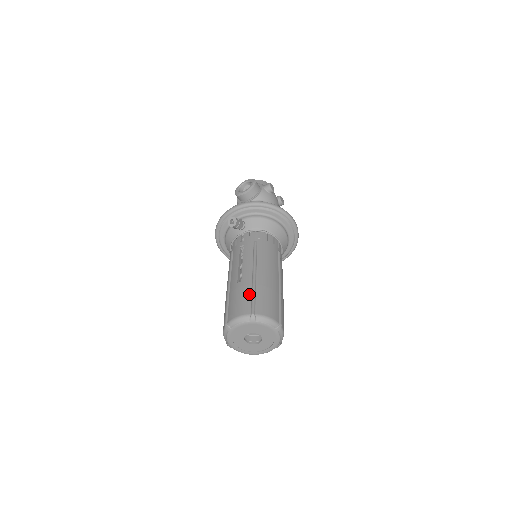
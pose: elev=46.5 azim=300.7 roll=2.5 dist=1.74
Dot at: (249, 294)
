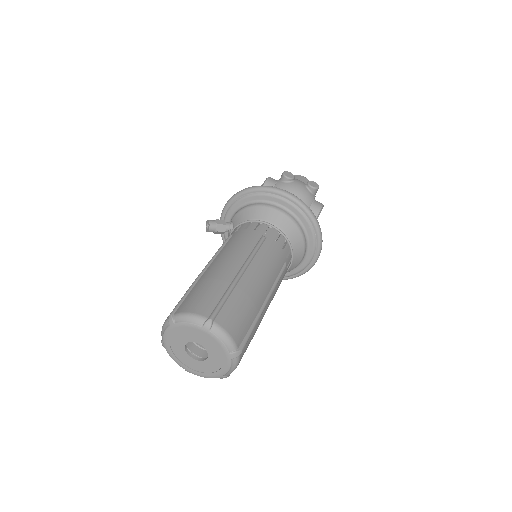
Dot at: occluded
